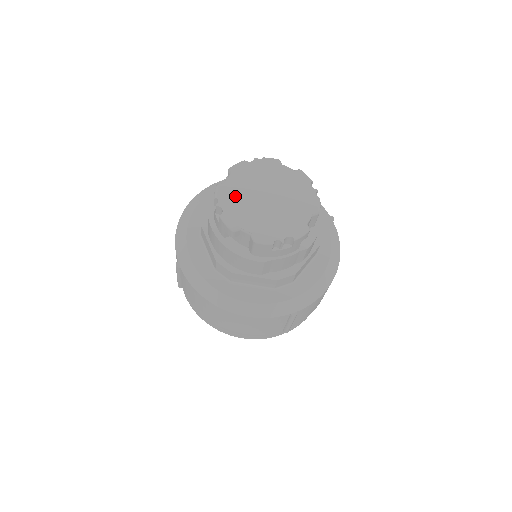
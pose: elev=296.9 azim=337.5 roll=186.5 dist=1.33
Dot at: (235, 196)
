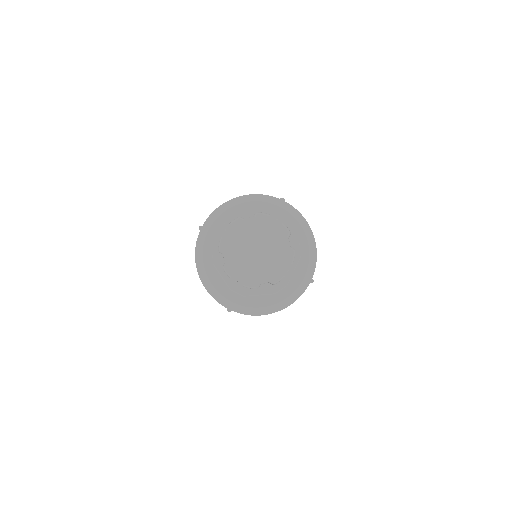
Dot at: (240, 233)
